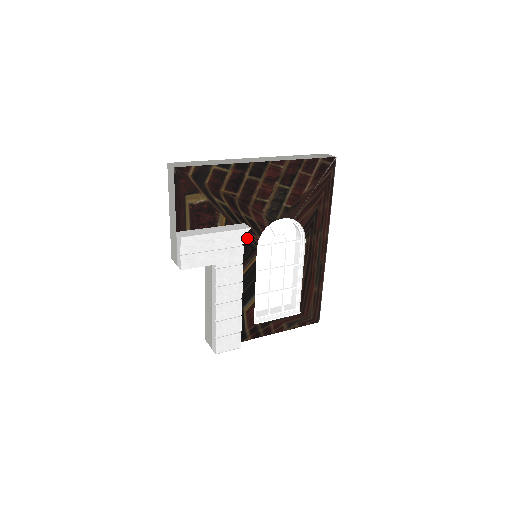
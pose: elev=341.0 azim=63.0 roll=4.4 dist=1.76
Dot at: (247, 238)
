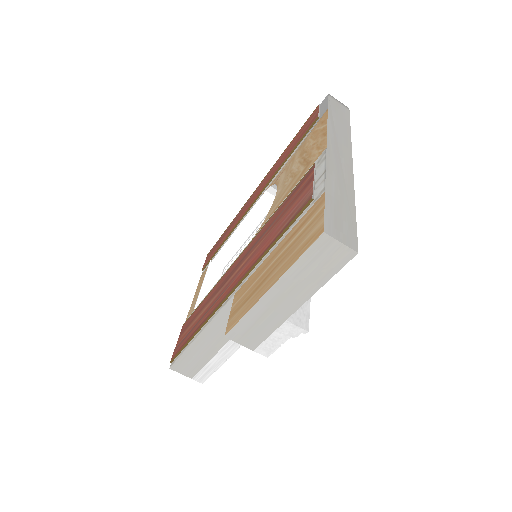
Dot at: occluded
